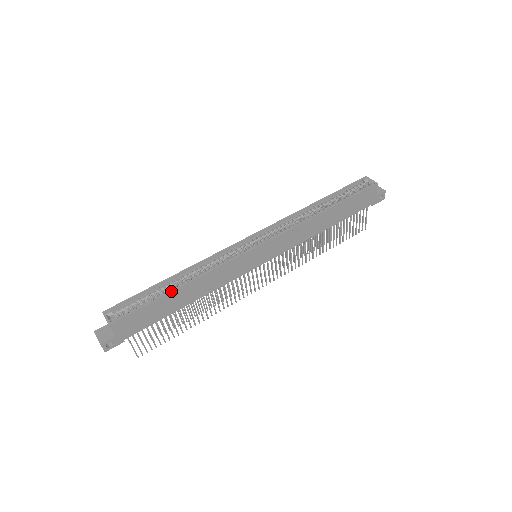
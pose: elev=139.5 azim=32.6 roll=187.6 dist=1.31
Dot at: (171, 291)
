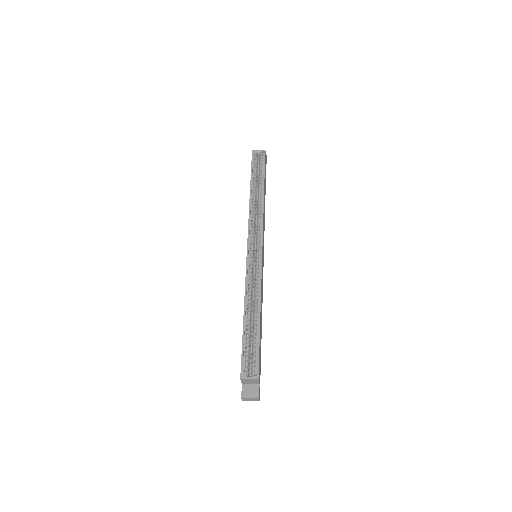
Dot at: (259, 322)
